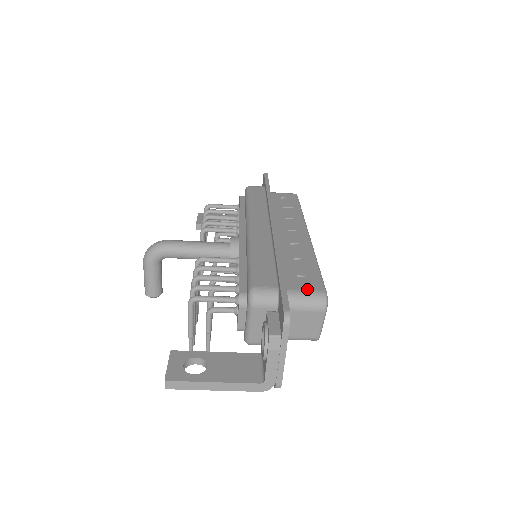
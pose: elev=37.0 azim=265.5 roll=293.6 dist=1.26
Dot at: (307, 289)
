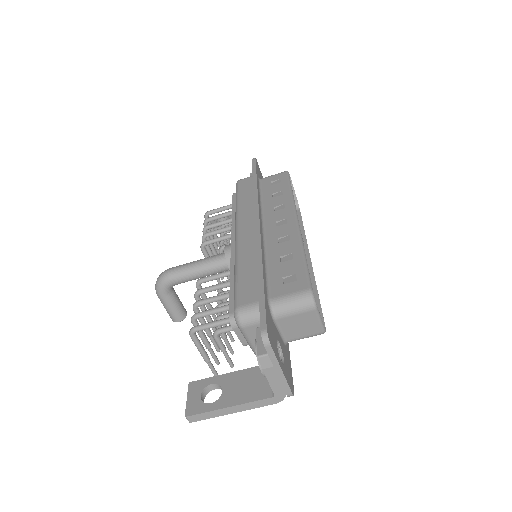
Dot at: (291, 292)
